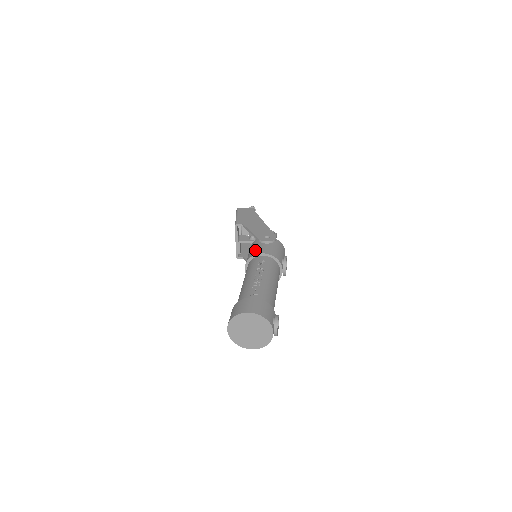
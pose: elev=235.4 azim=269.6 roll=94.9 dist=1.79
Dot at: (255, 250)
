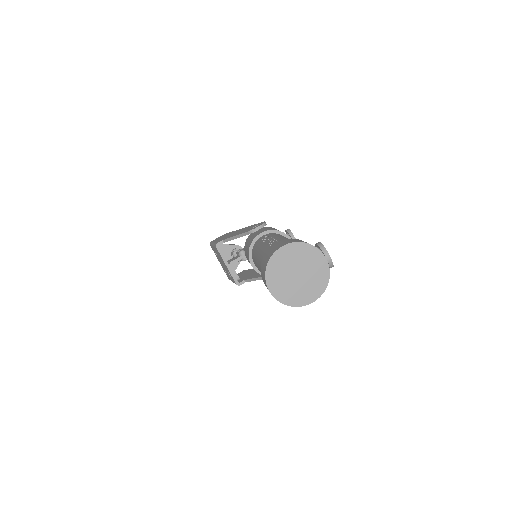
Dot at: (250, 240)
